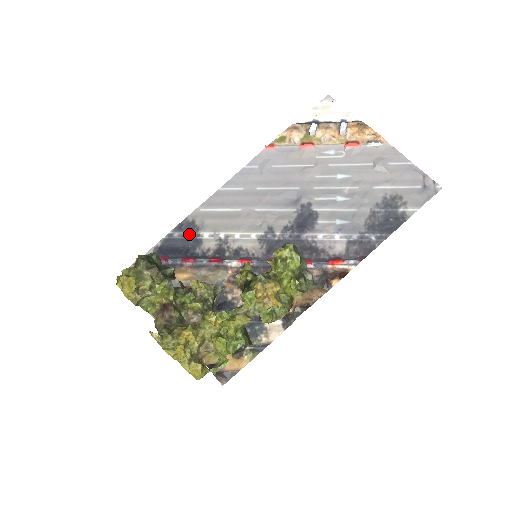
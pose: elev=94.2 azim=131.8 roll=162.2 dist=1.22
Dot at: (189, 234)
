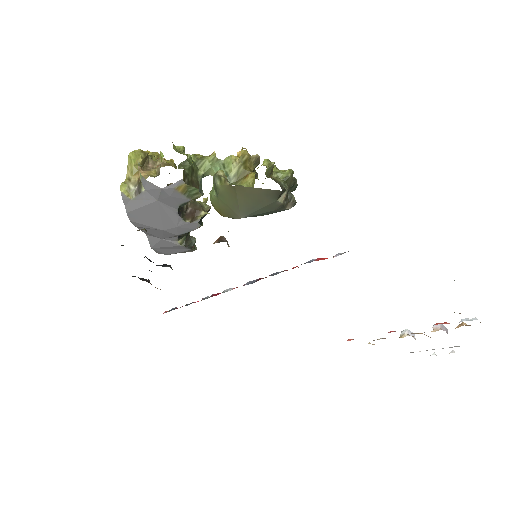
Dot at: occluded
